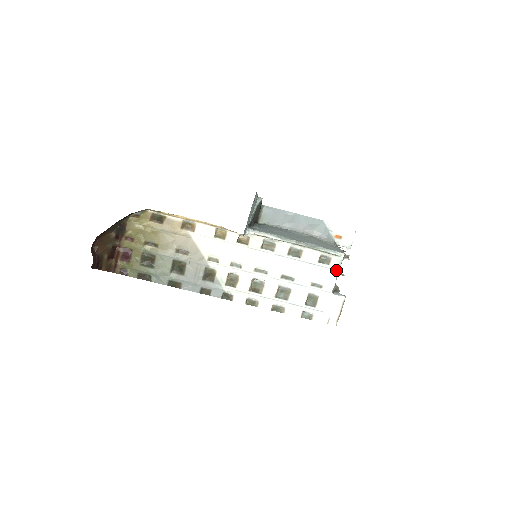
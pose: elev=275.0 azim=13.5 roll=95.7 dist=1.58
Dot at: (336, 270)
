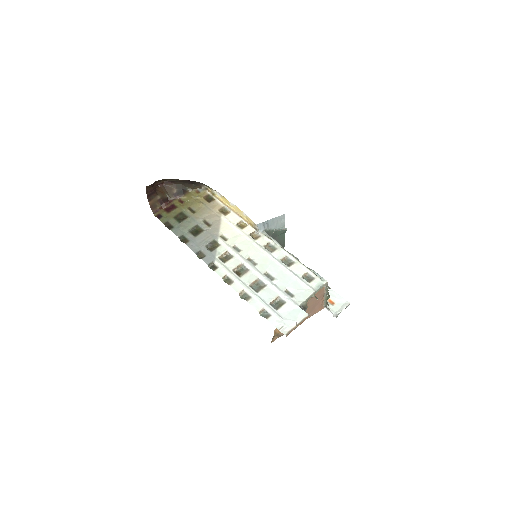
Dot at: (313, 289)
